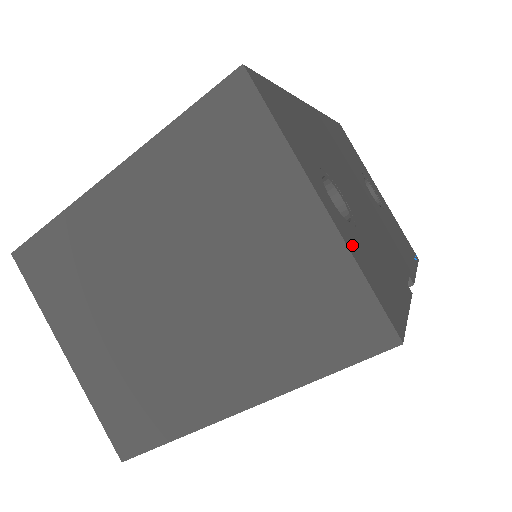
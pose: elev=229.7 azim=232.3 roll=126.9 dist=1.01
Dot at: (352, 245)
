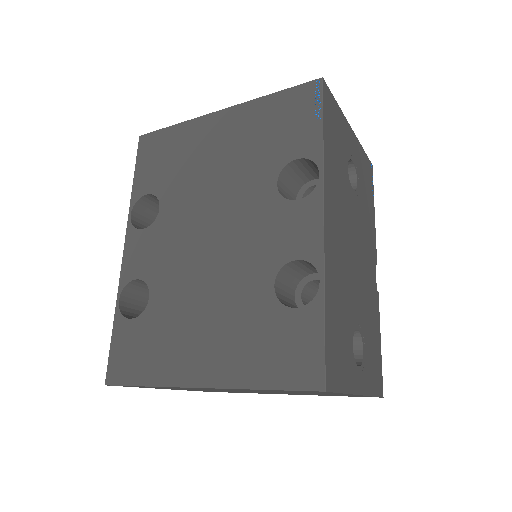
Dot at: (368, 383)
